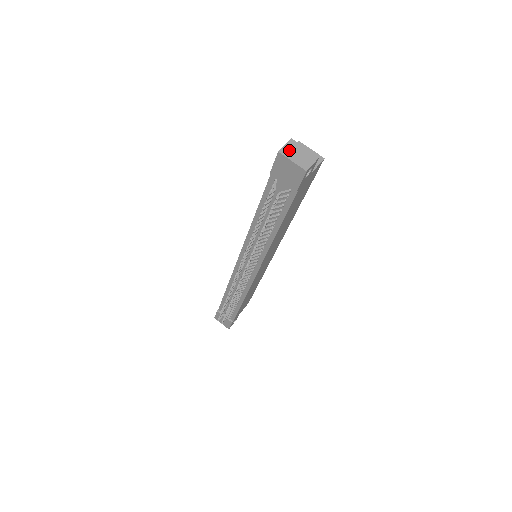
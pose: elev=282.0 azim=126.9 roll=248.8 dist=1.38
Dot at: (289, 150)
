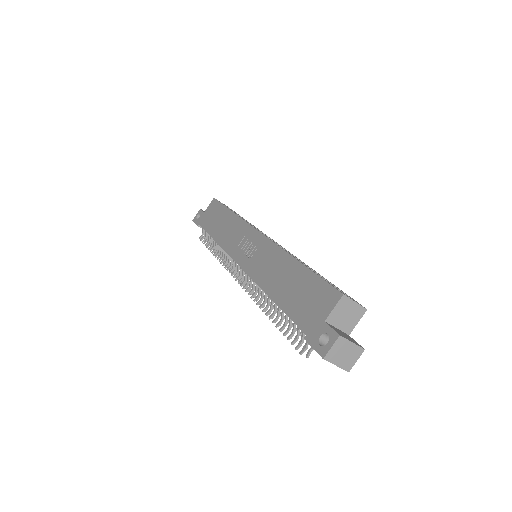
Dot at: (335, 353)
